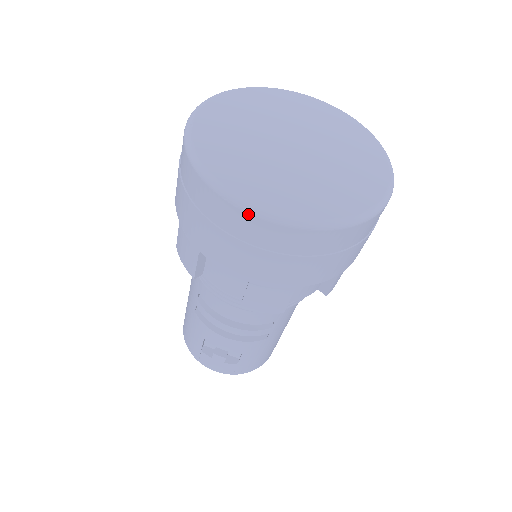
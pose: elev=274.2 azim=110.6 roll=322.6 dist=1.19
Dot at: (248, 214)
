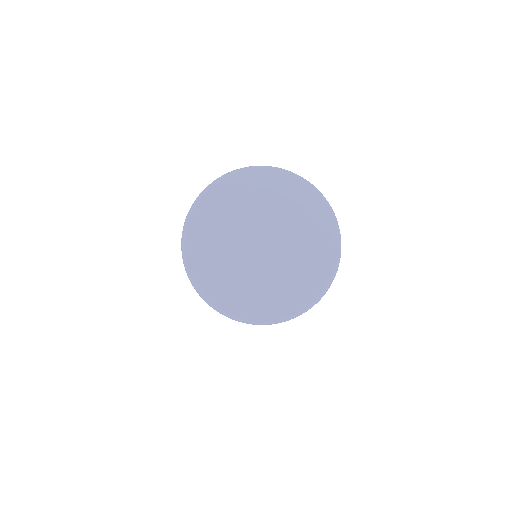
Dot at: occluded
